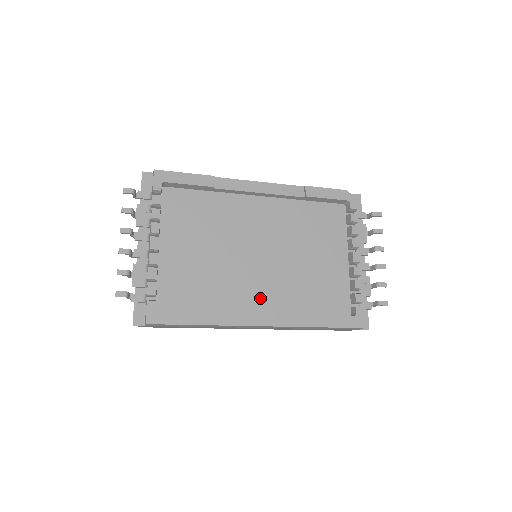
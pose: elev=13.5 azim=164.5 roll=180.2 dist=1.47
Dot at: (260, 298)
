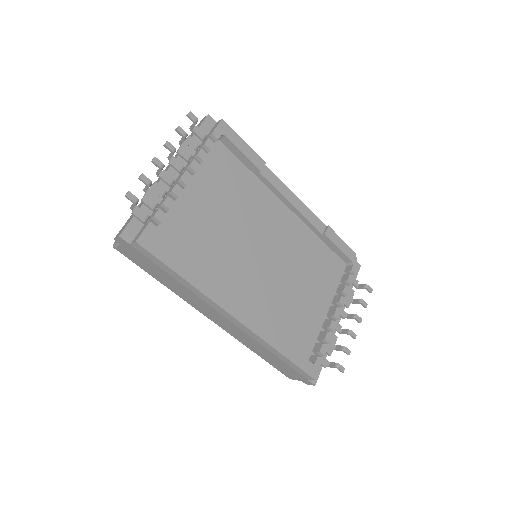
Dot at: (244, 293)
